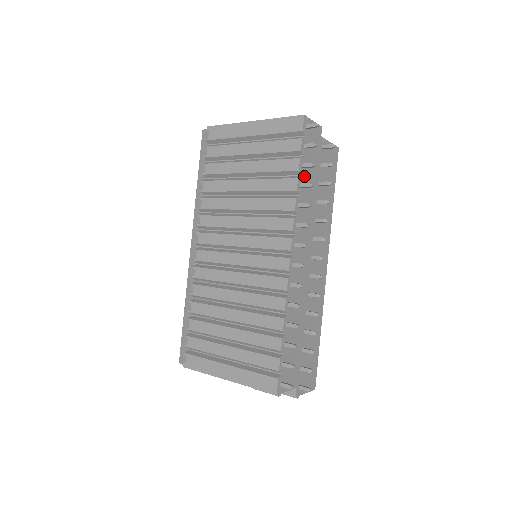
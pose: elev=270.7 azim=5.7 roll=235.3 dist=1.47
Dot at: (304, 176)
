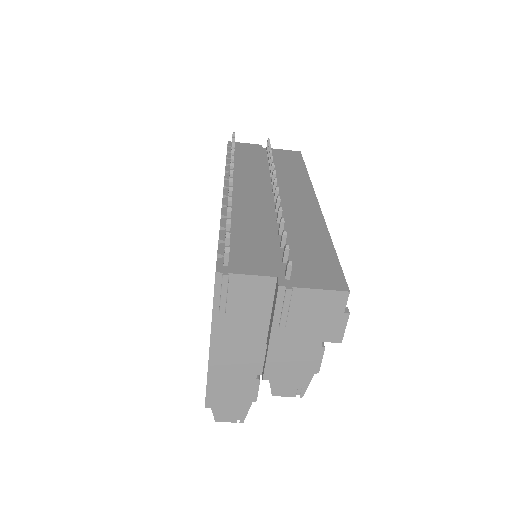
Dot at: (238, 159)
